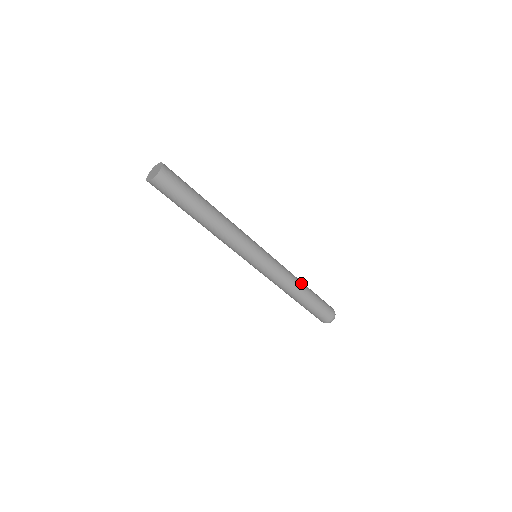
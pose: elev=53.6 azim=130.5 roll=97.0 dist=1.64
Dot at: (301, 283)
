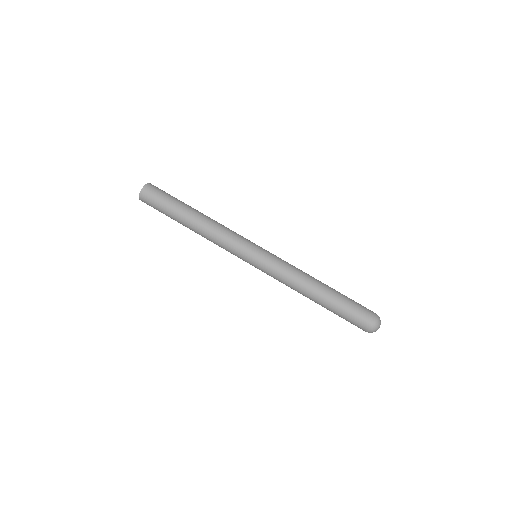
Dot at: occluded
